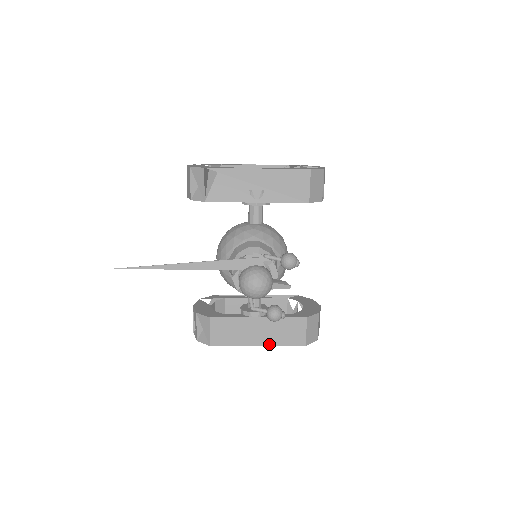
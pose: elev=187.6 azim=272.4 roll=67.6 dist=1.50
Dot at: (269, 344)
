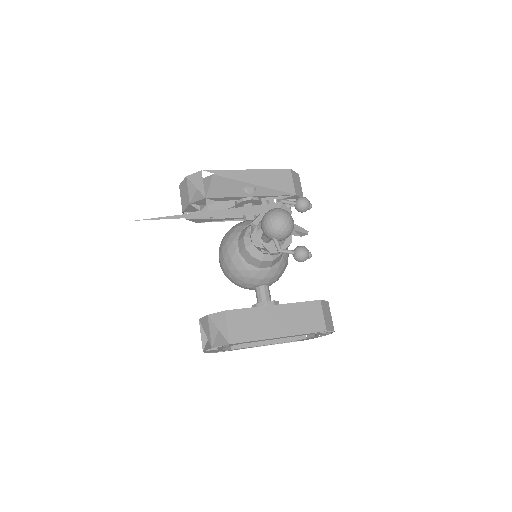
Dot at: (290, 334)
